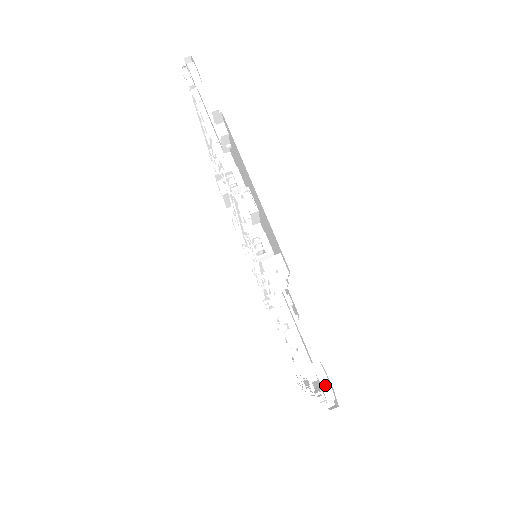
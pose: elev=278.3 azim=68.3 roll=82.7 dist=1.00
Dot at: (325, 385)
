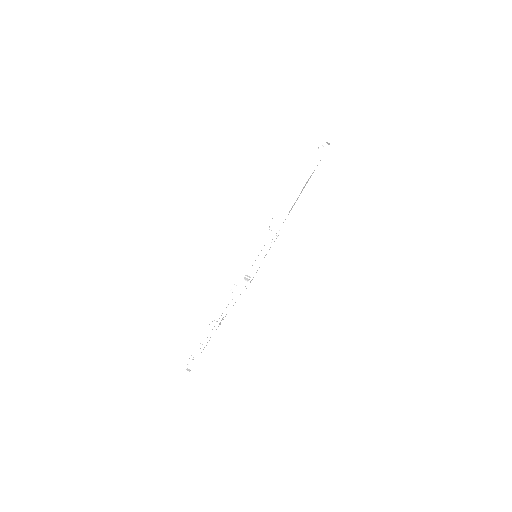
Dot at: (243, 284)
